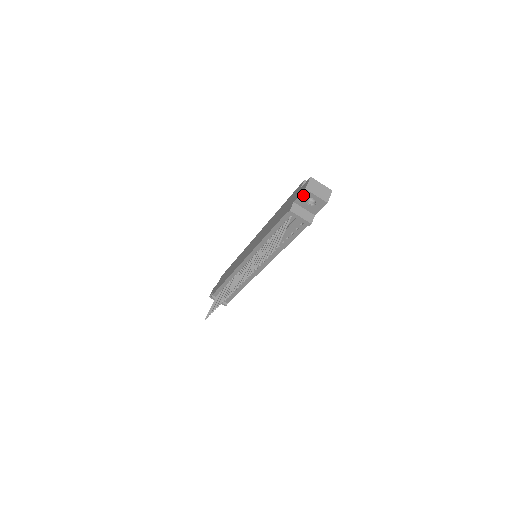
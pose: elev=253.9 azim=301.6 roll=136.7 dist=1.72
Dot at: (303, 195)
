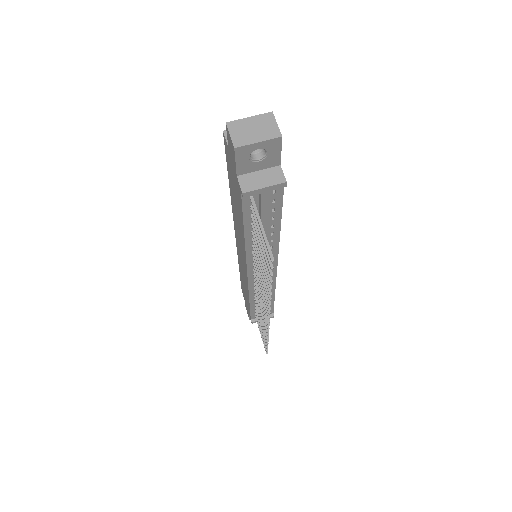
Dot at: (239, 158)
